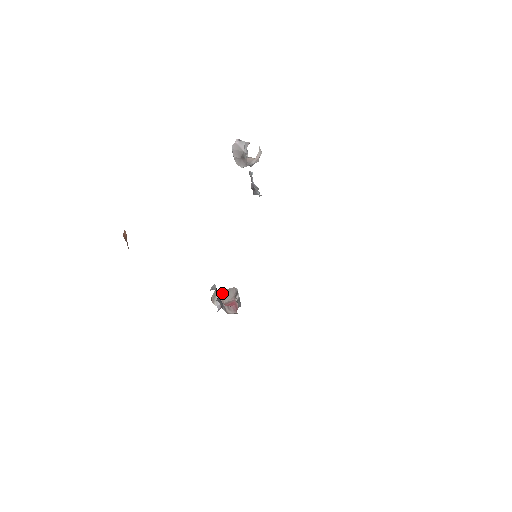
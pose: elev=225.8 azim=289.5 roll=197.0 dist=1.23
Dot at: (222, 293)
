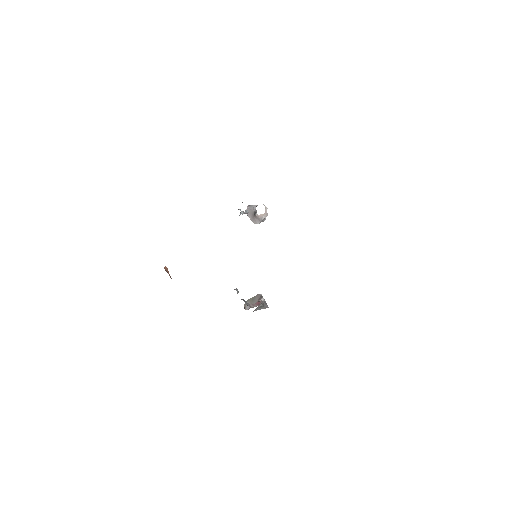
Dot at: (250, 300)
